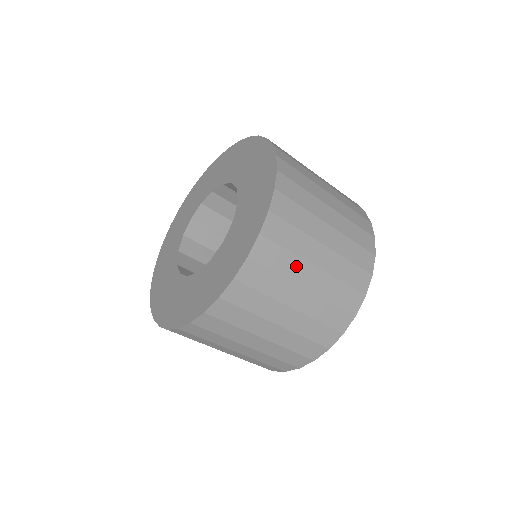
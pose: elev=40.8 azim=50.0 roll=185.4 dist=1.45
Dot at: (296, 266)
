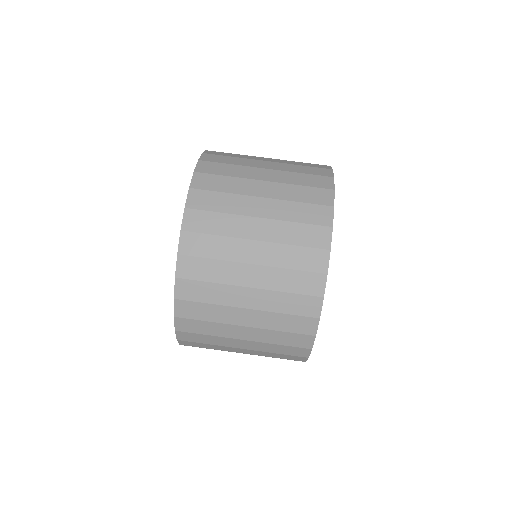
Dot at: (248, 157)
